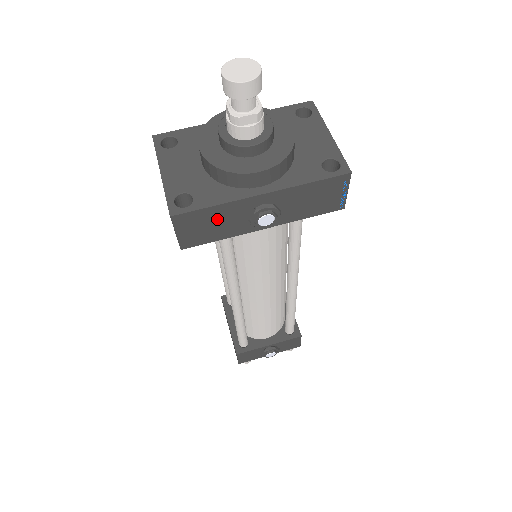
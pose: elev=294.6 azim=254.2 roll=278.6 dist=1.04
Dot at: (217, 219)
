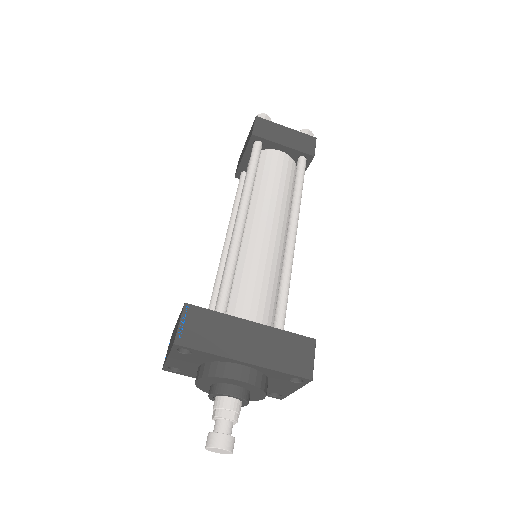
Dot at: occluded
